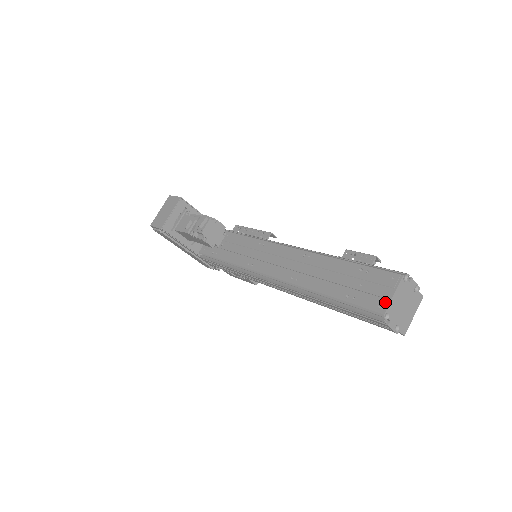
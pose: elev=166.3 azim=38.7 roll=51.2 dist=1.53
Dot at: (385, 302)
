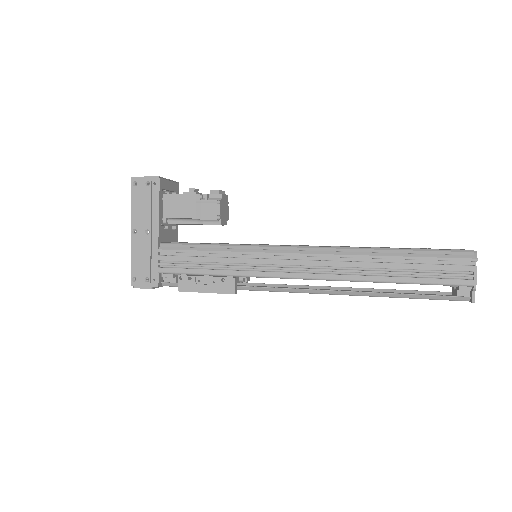
Dot at: occluded
